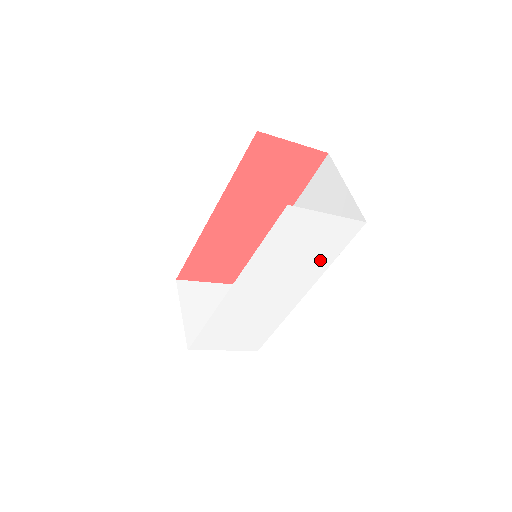
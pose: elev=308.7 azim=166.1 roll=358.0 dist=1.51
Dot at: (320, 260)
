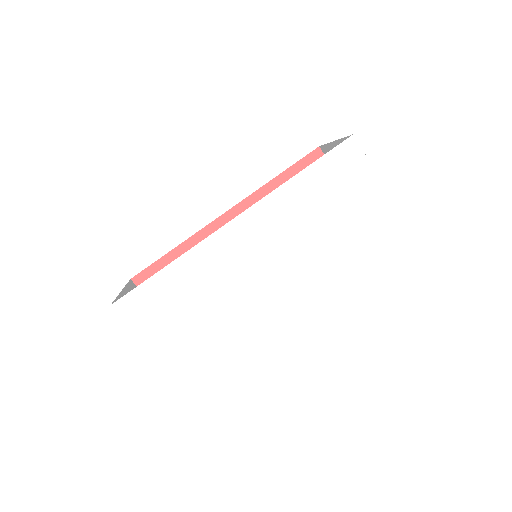
Dot at: (342, 251)
